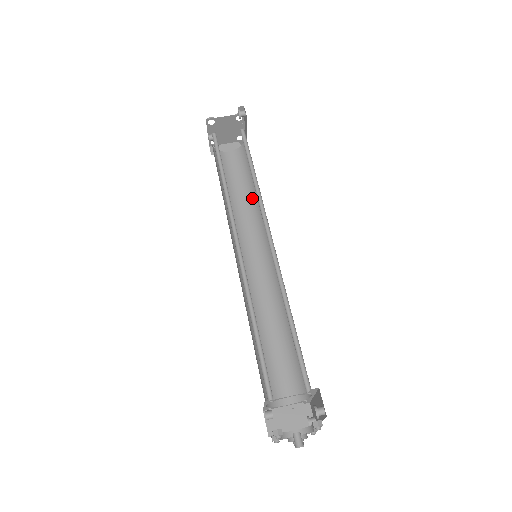
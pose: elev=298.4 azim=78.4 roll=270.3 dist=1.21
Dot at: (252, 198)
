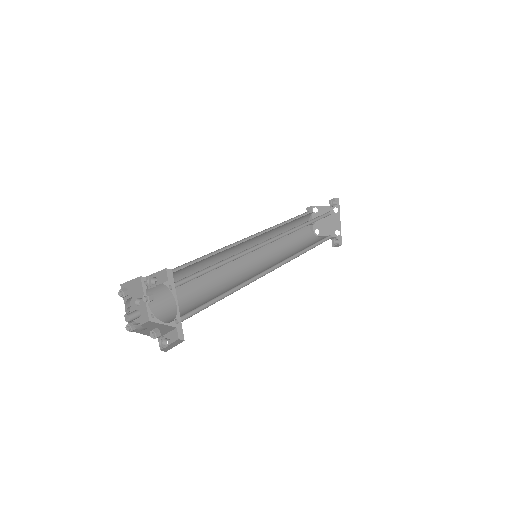
Dot at: occluded
